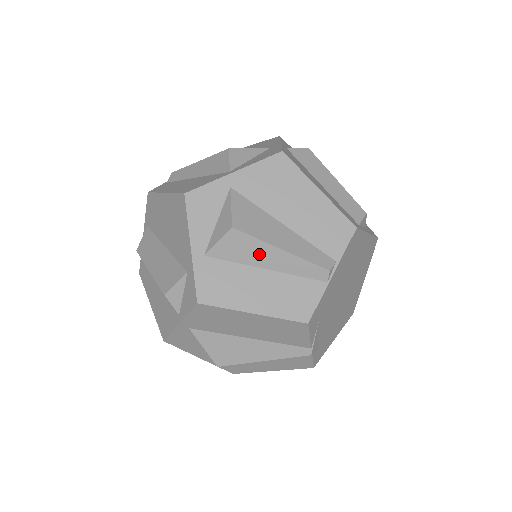
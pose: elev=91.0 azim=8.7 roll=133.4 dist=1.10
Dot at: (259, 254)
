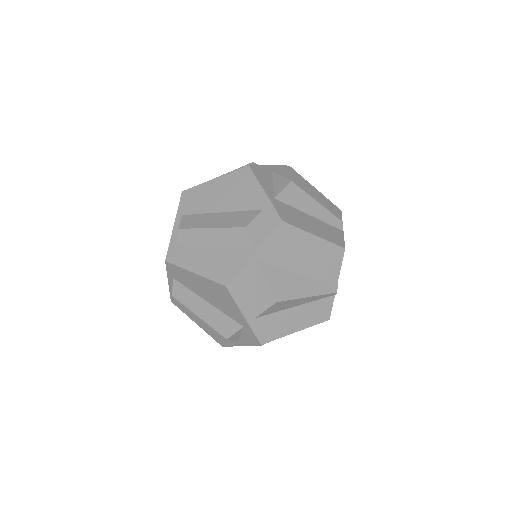
Dot at: (306, 203)
